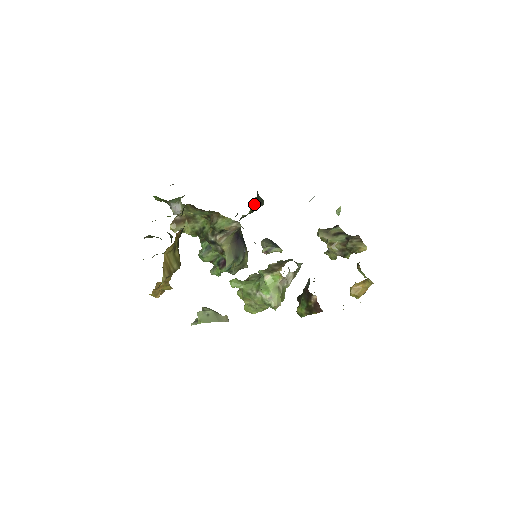
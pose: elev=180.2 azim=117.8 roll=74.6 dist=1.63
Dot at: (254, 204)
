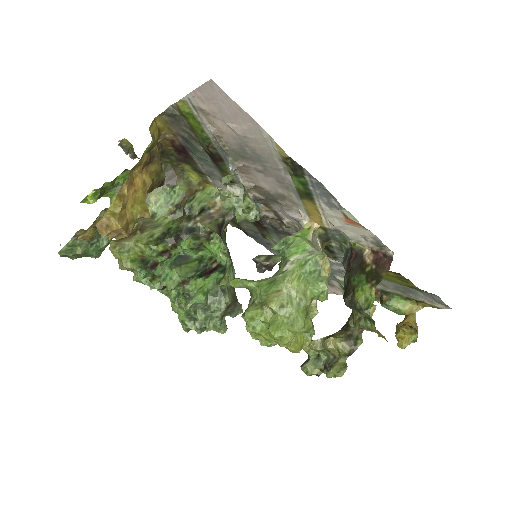
Dot at: (225, 234)
